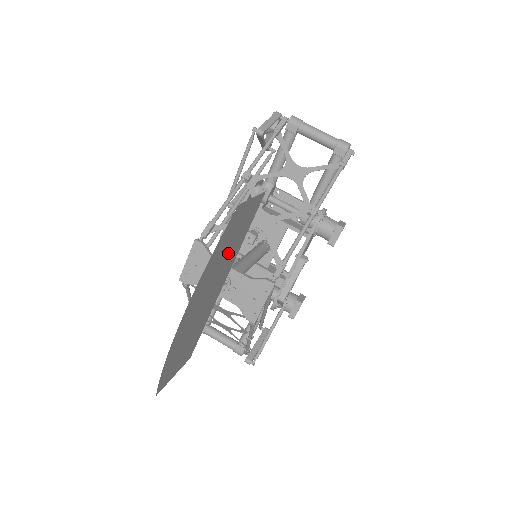
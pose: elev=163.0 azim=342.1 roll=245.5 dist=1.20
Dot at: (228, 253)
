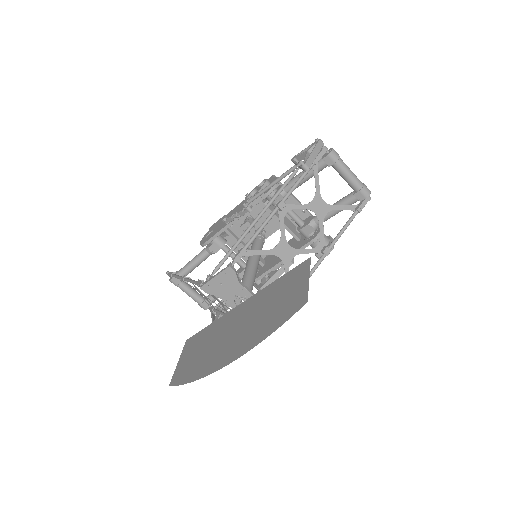
Dot at: (268, 304)
